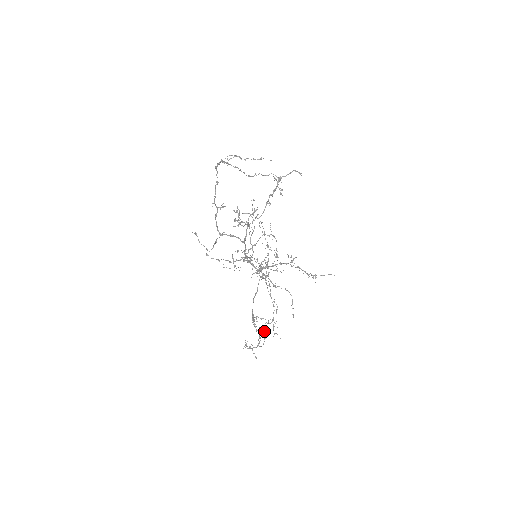
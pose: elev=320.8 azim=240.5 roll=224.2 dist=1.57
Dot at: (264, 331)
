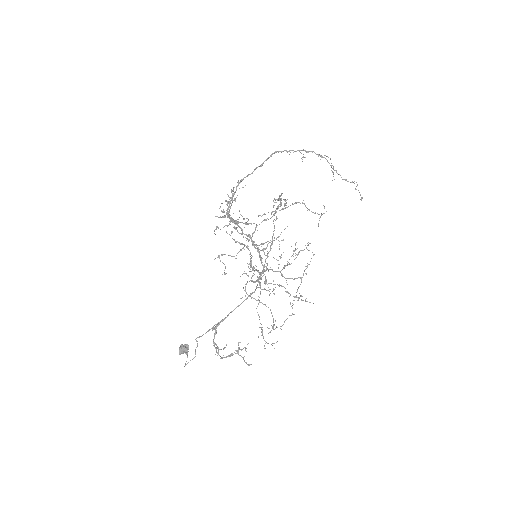
Dot at: occluded
